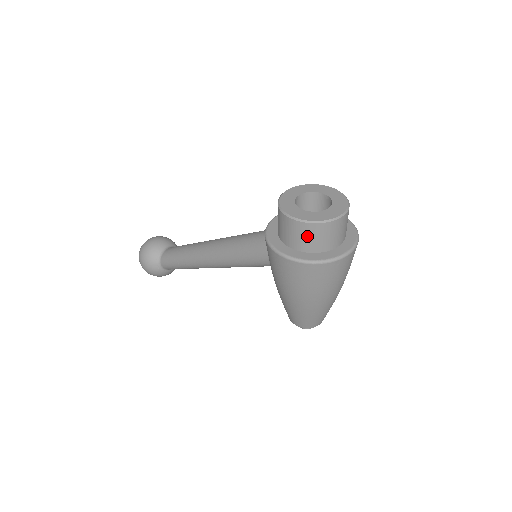
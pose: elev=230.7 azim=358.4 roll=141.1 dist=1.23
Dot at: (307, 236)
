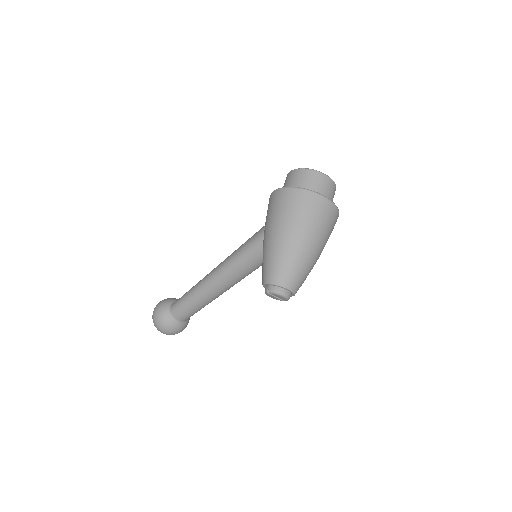
Dot at: (299, 178)
